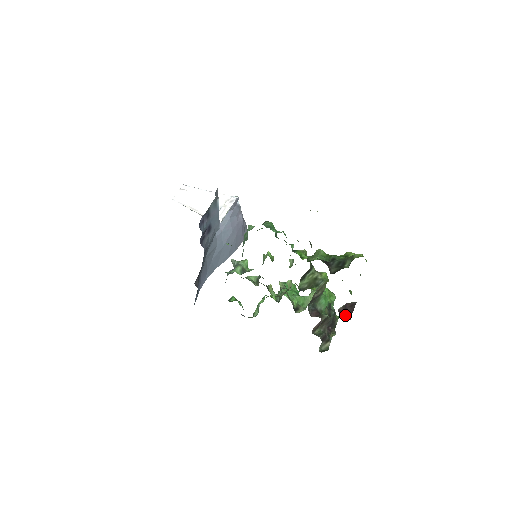
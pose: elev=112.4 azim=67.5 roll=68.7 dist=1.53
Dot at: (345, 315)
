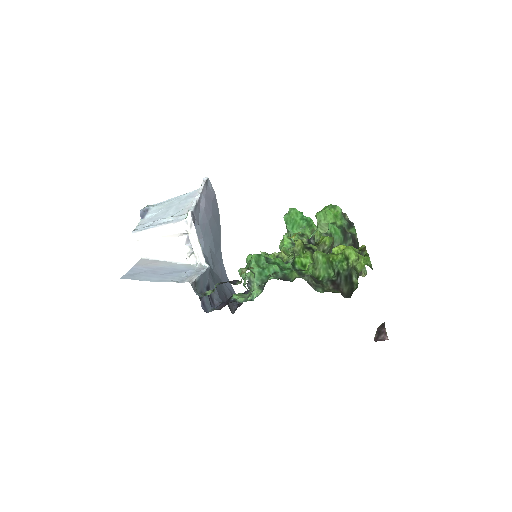
Dot at: (381, 338)
